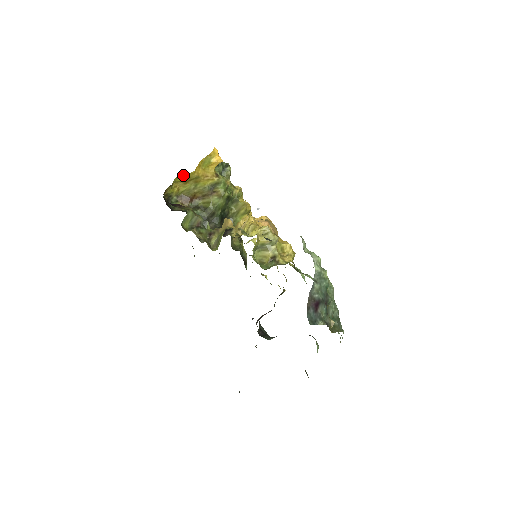
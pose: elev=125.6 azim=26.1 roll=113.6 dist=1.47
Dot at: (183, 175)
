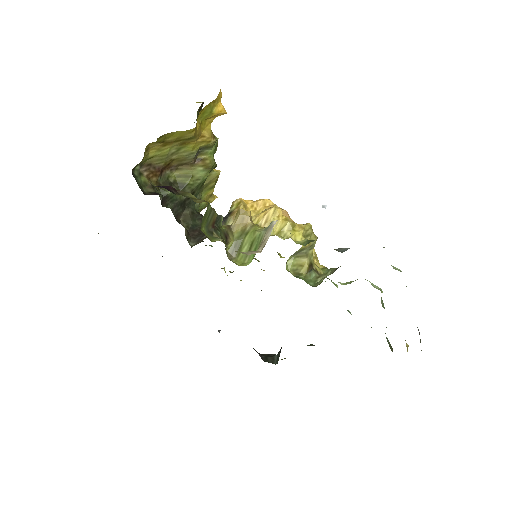
Dot at: (172, 132)
